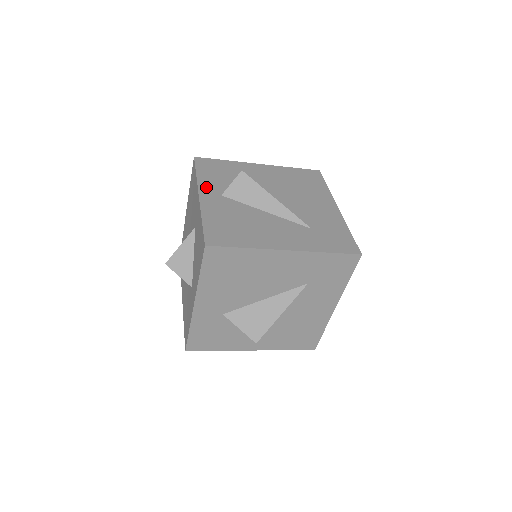
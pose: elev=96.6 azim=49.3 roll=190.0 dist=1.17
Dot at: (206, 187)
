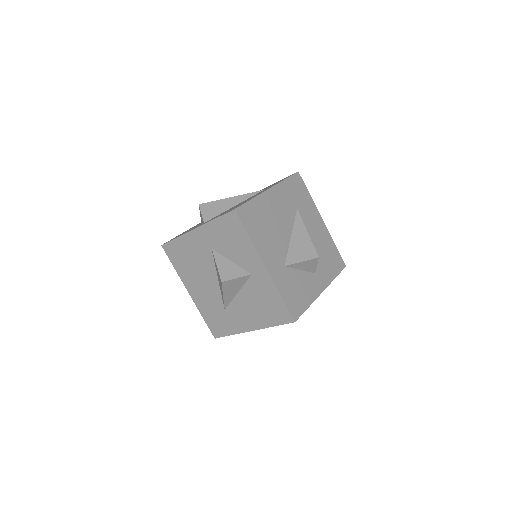
Dot at: occluded
